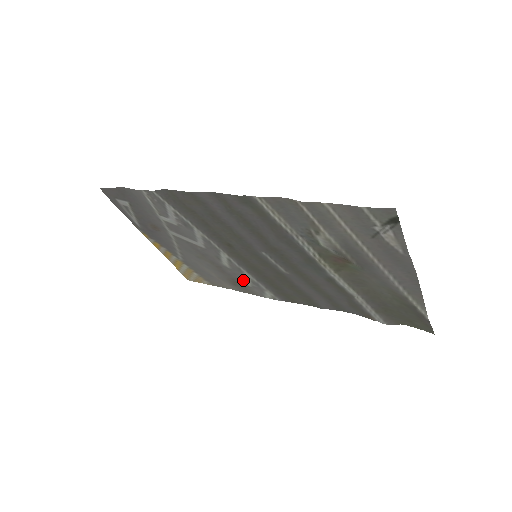
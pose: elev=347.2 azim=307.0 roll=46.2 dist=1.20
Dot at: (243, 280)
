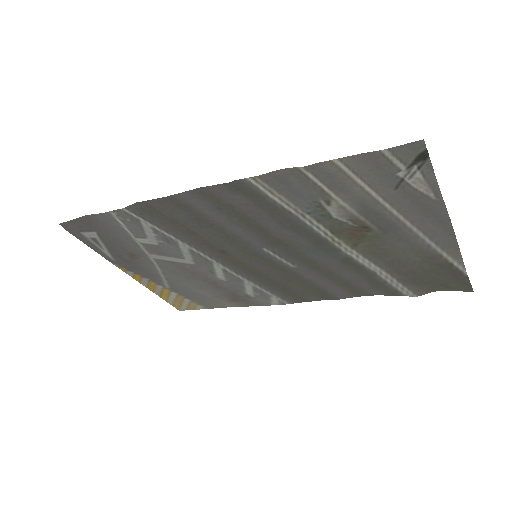
Dot at: (244, 291)
